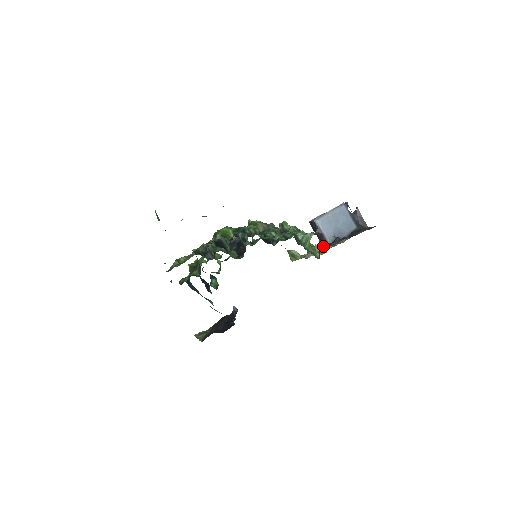
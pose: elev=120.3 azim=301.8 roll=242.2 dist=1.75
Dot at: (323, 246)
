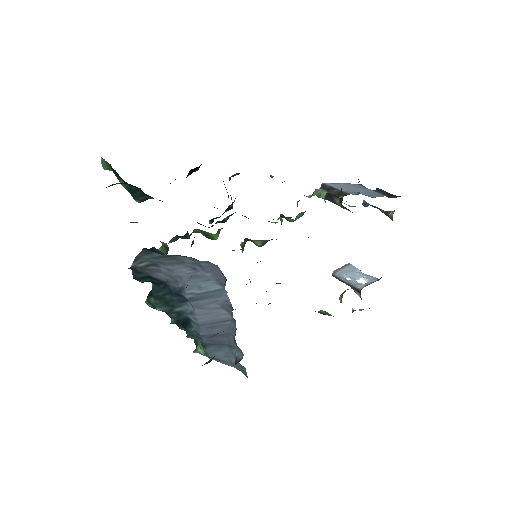
Dot at: occluded
